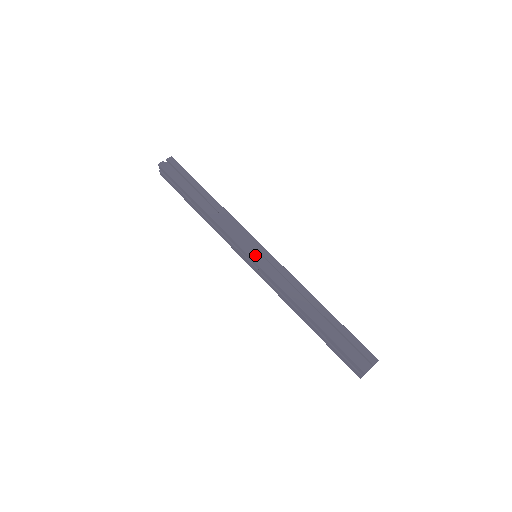
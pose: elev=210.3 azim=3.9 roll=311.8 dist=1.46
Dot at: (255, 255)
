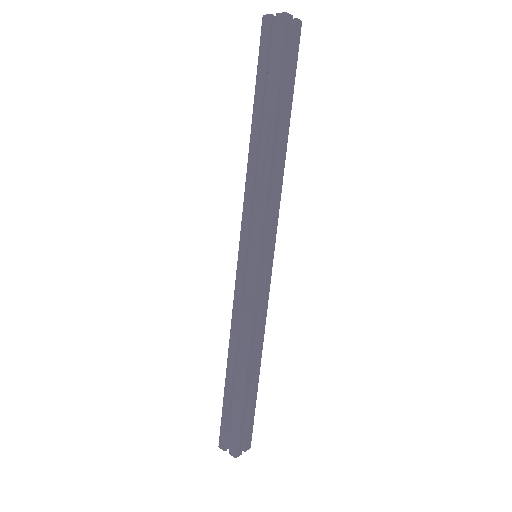
Dot at: (243, 259)
